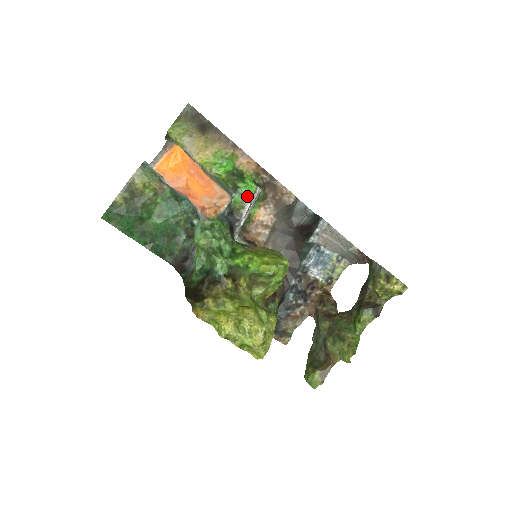
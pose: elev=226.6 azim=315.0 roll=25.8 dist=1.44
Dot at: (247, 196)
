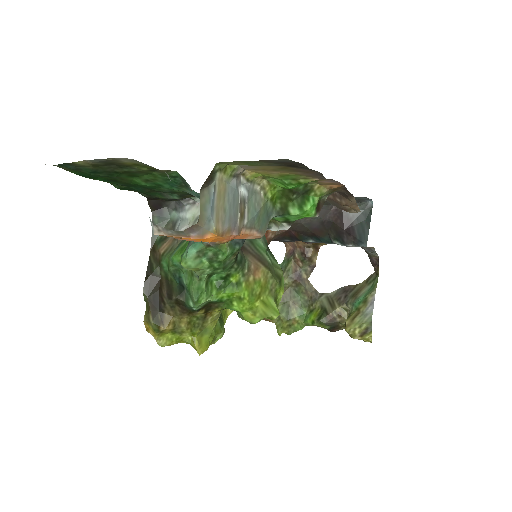
Dot at: (292, 220)
